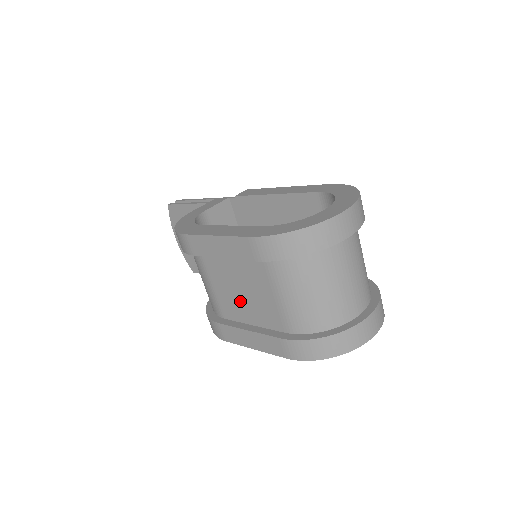
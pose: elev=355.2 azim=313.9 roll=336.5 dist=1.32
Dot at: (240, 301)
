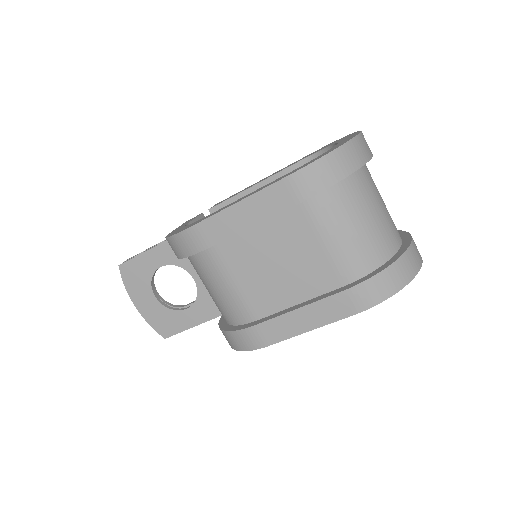
Dot at: (276, 280)
